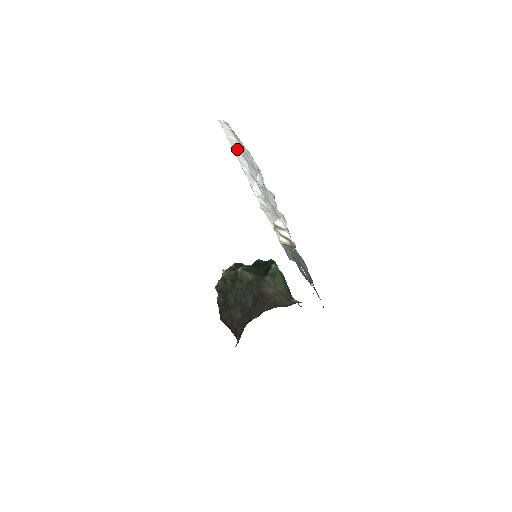
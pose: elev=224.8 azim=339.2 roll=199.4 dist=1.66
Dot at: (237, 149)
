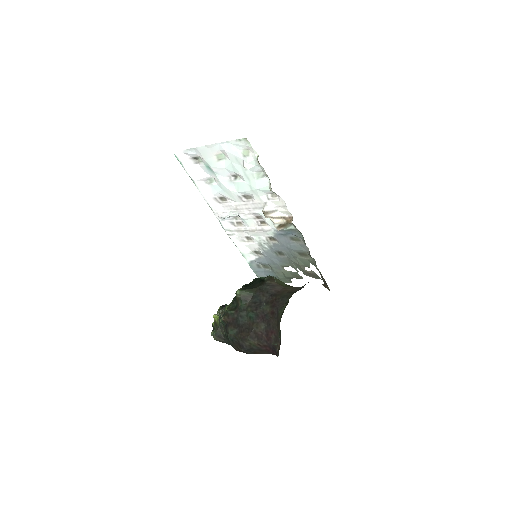
Dot at: (197, 176)
